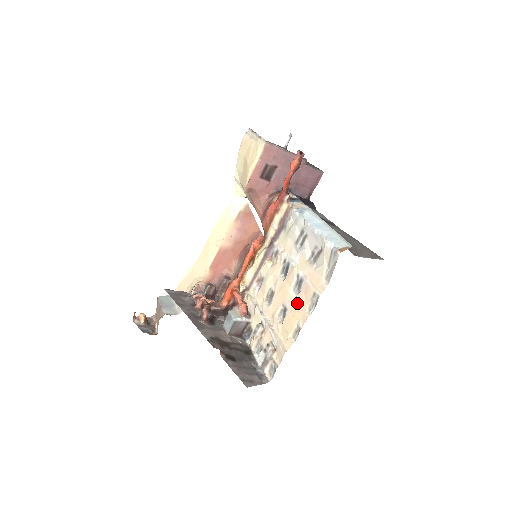
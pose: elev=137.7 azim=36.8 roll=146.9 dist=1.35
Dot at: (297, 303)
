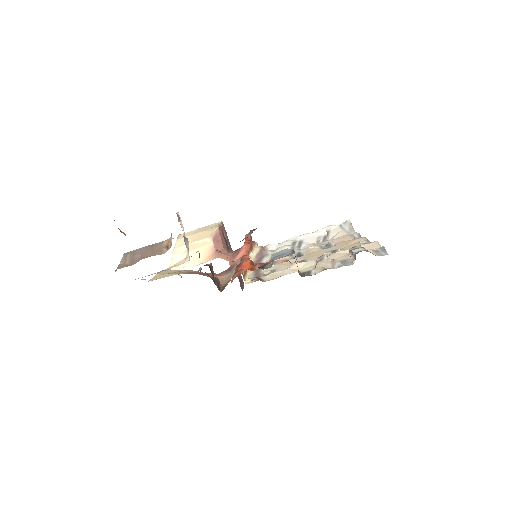
Dot at: (342, 243)
